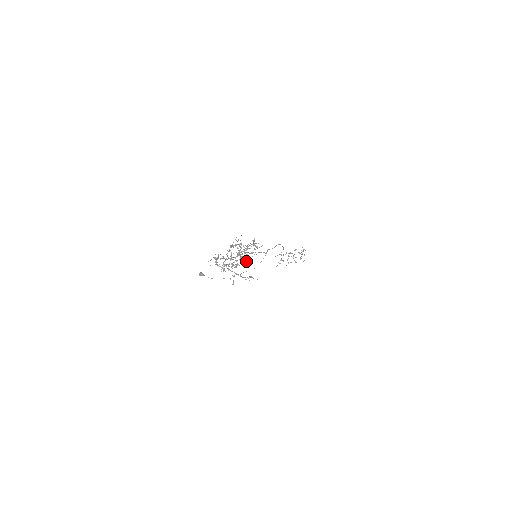
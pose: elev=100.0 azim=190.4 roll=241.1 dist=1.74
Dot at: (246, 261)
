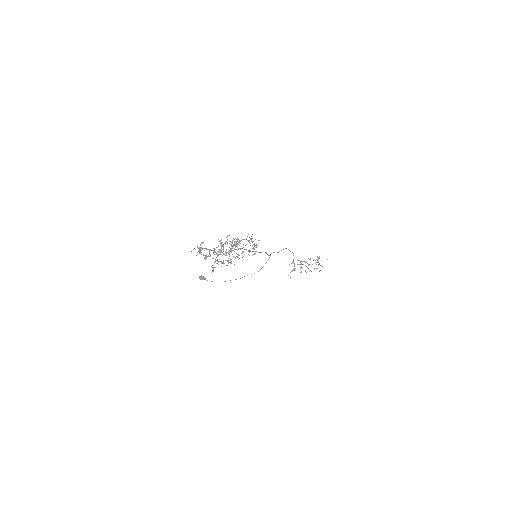
Dot at: occluded
